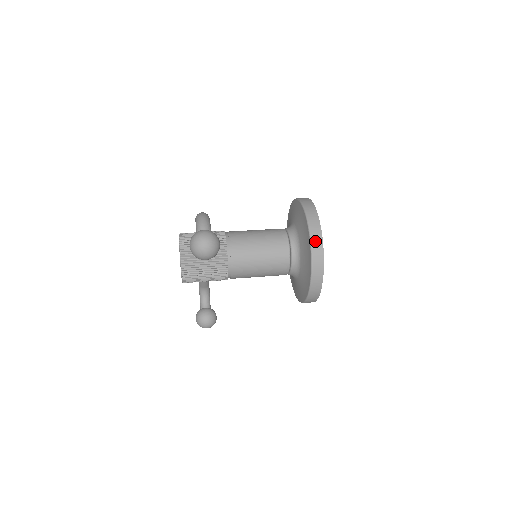
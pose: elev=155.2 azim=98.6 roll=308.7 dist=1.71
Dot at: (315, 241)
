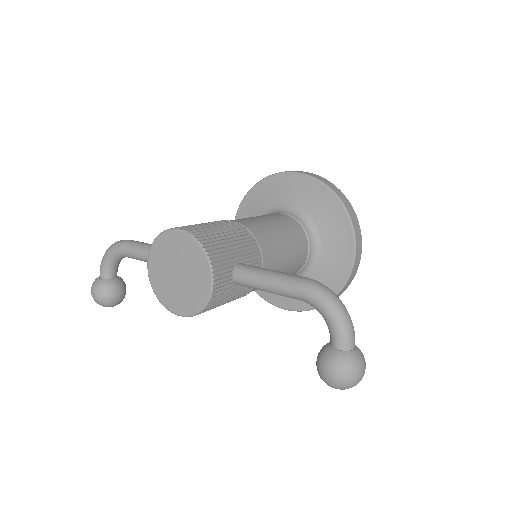
Dot at: (352, 276)
